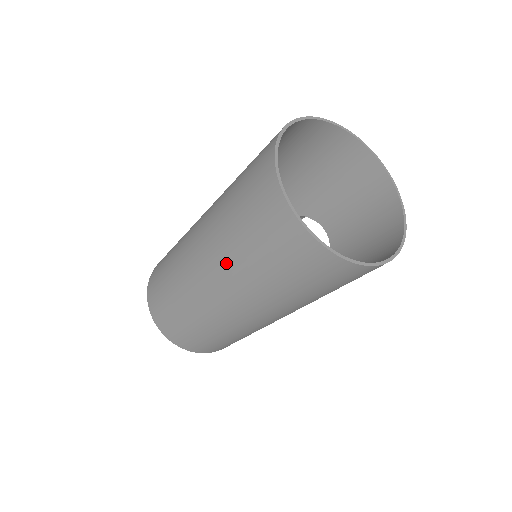
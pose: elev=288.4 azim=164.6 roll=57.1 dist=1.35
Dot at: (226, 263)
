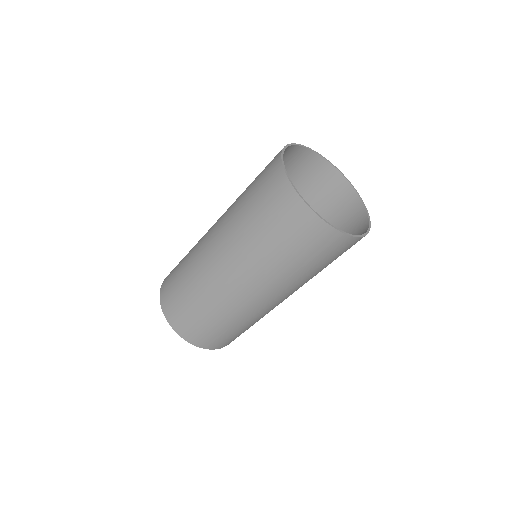
Dot at: (278, 279)
